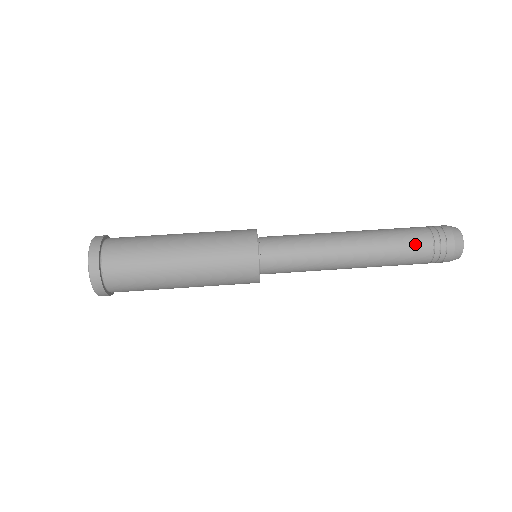
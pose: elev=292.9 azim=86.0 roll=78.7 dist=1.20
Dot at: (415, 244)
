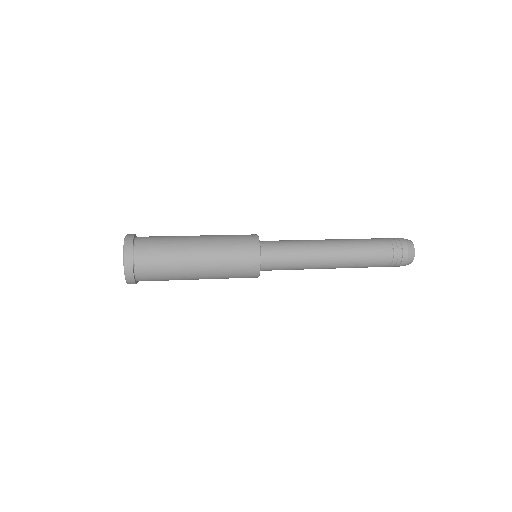
Dot at: occluded
